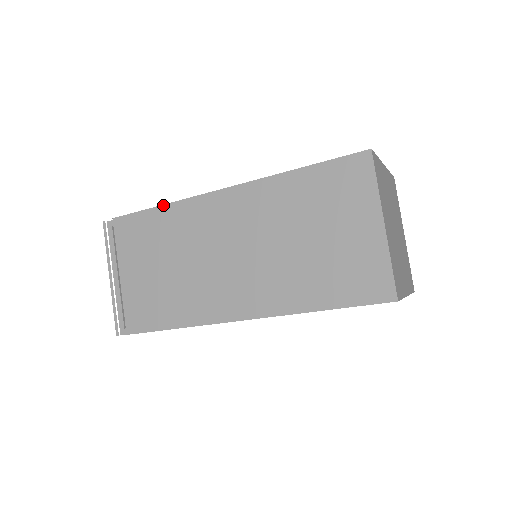
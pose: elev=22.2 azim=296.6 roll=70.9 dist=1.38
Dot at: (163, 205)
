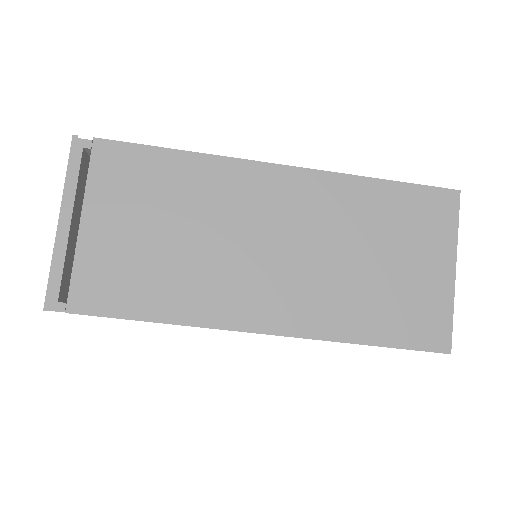
Dot at: (188, 151)
